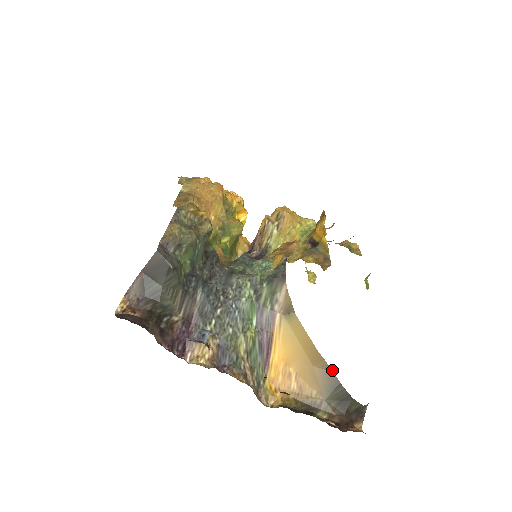
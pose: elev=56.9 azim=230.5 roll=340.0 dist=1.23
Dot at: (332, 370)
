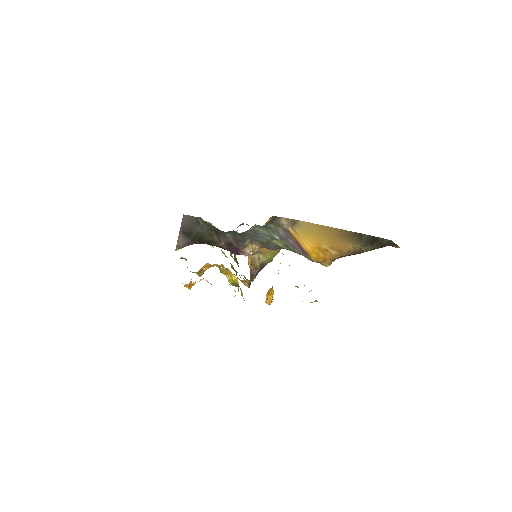
Dot at: (350, 231)
